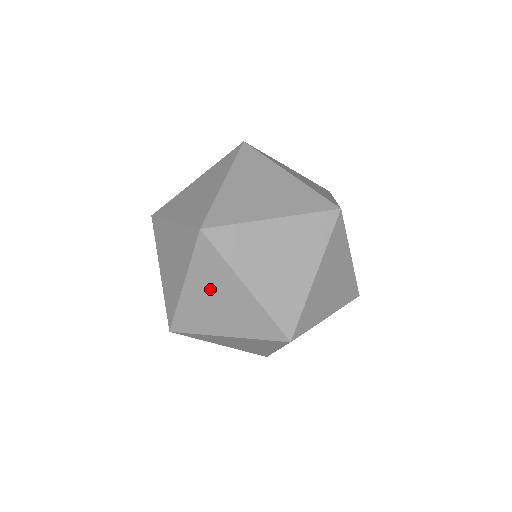
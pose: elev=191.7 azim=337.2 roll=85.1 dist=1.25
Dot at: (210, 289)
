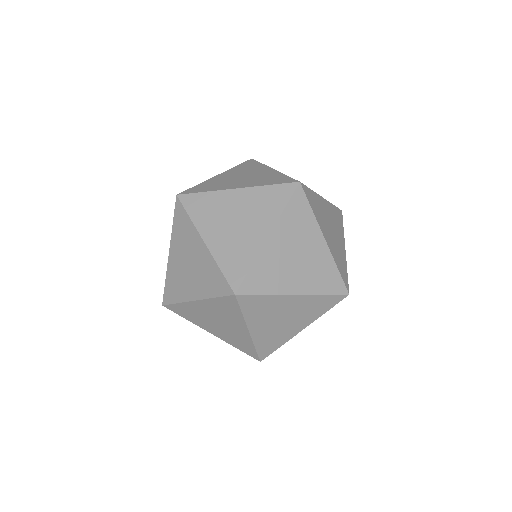
Dot at: (293, 241)
